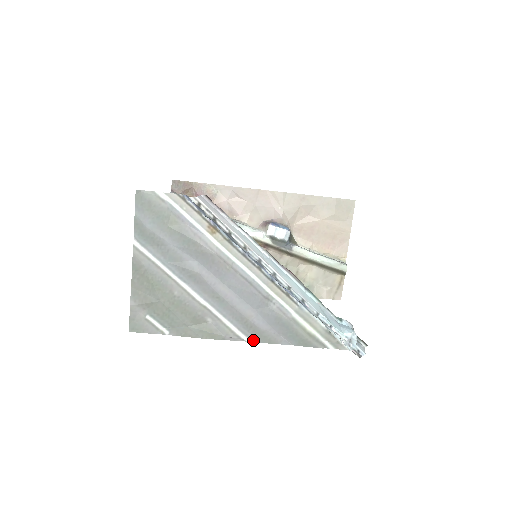
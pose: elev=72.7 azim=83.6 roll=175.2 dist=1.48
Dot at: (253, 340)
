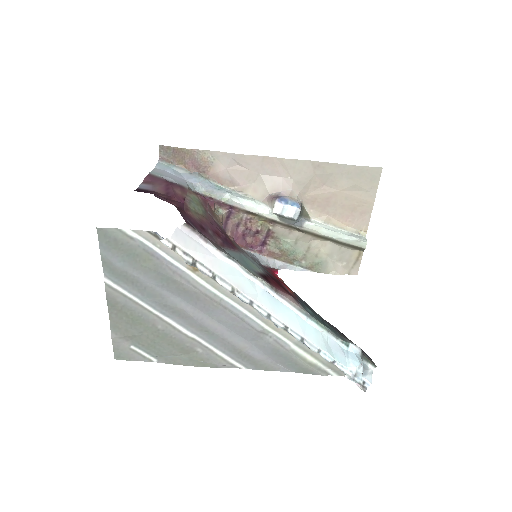
Dot at: (248, 367)
